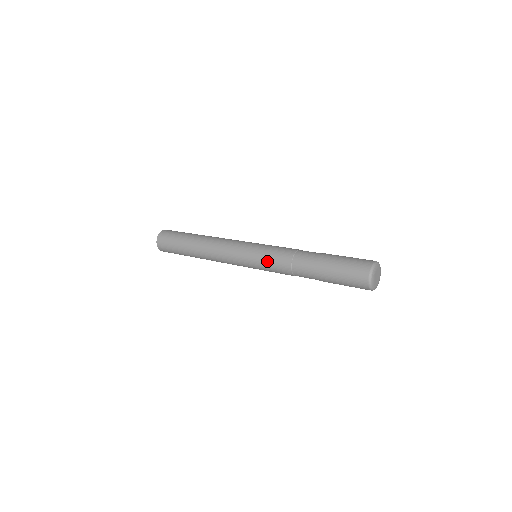
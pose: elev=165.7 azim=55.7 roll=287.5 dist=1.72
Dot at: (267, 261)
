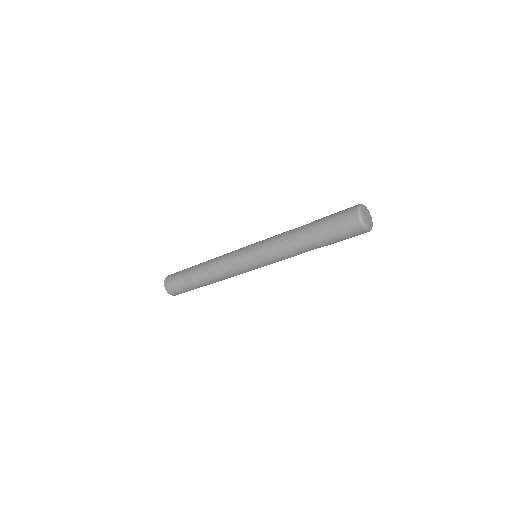
Dot at: (265, 242)
